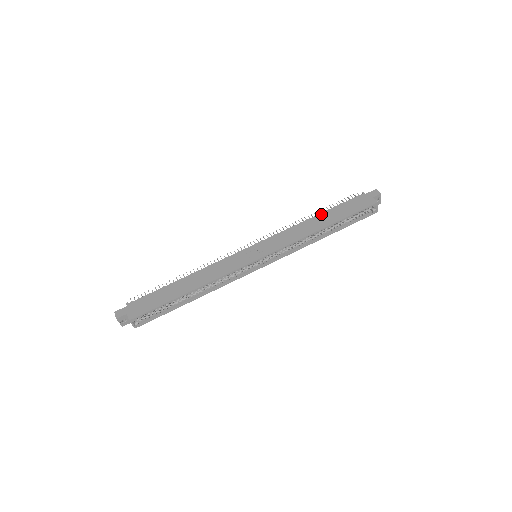
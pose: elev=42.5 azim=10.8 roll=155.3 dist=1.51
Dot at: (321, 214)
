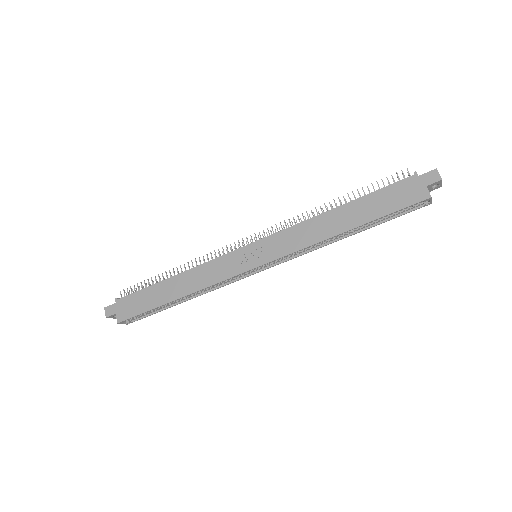
Dot at: (346, 205)
